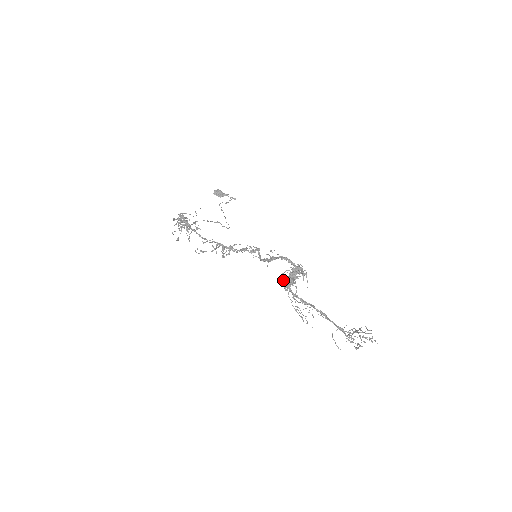
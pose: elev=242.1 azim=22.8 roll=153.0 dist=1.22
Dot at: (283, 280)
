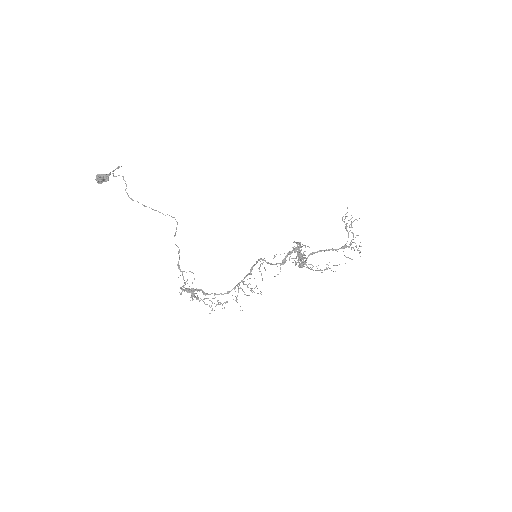
Dot at: (300, 266)
